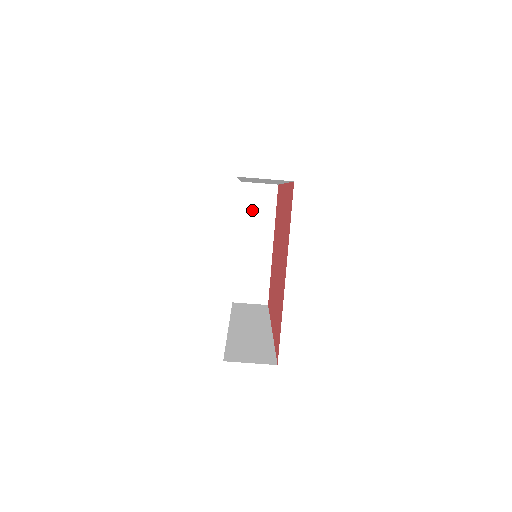
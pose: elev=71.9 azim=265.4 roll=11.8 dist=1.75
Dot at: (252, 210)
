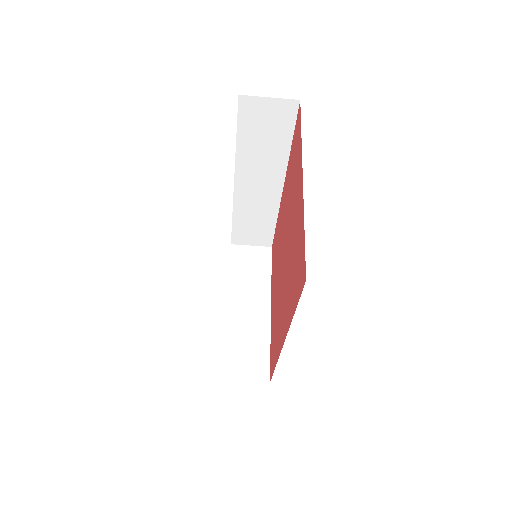
Dot at: (244, 271)
